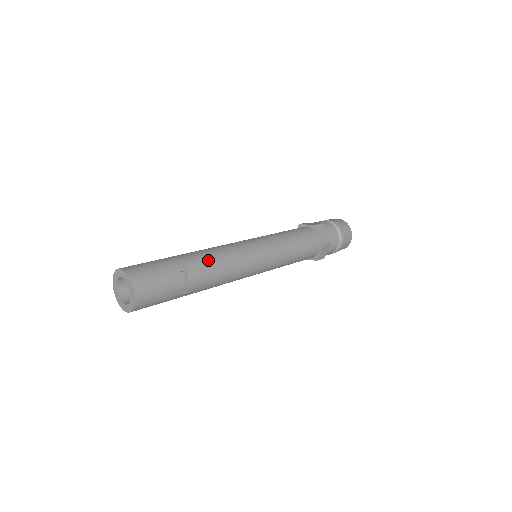
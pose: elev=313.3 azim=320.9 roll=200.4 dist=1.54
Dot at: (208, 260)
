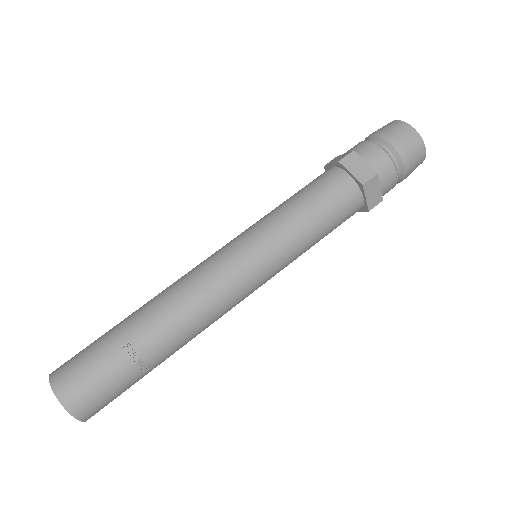
Dot at: (161, 311)
